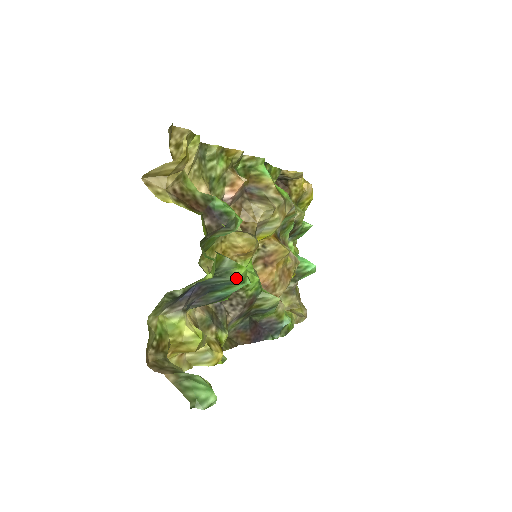
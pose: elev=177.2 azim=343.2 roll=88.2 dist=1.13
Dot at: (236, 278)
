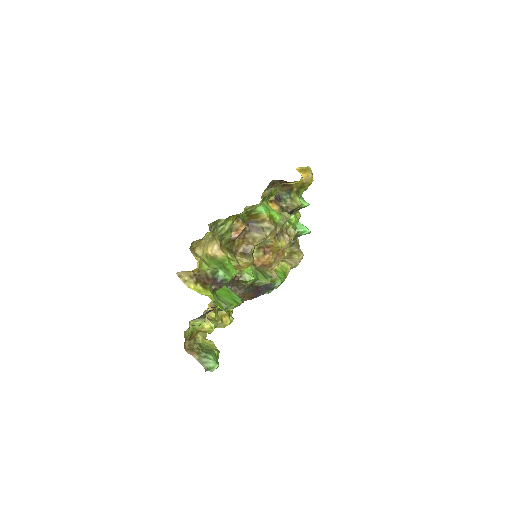
Dot at: occluded
